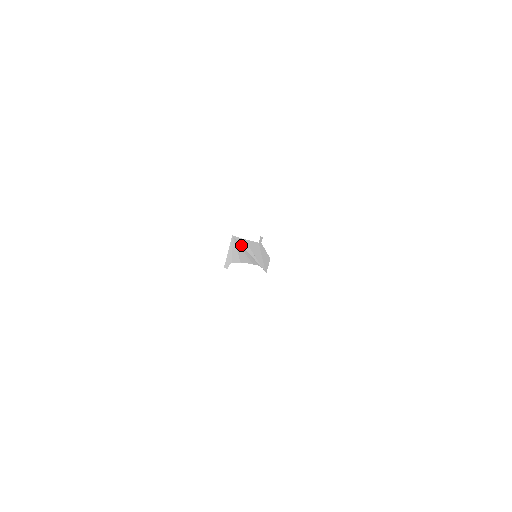
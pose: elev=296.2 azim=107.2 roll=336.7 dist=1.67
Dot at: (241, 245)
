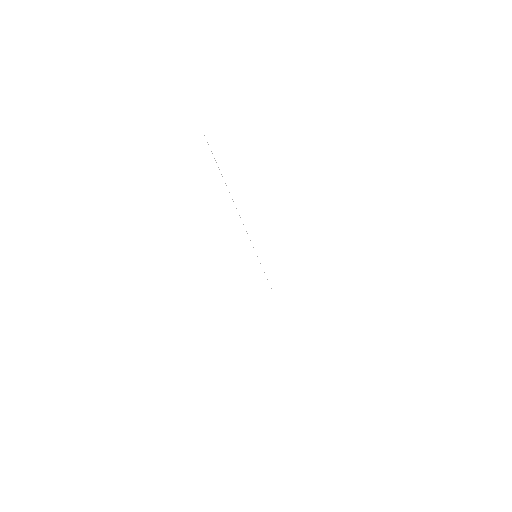
Dot at: occluded
